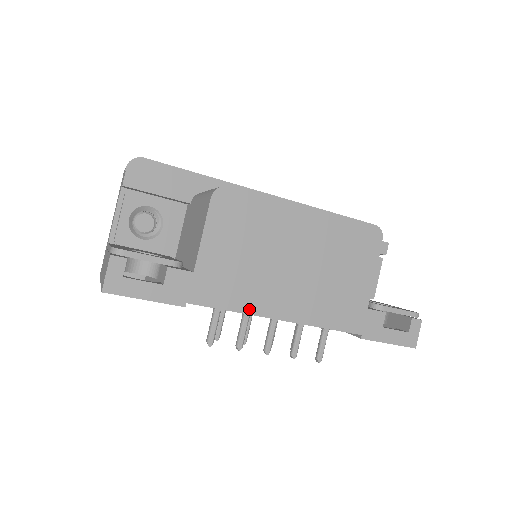
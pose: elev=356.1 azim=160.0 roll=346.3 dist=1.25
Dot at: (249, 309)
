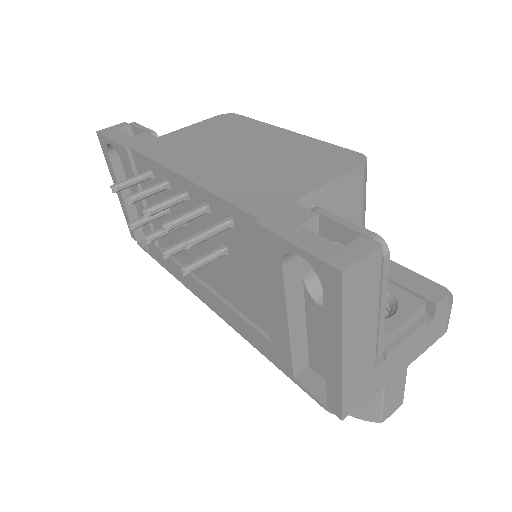
Dot at: (166, 163)
